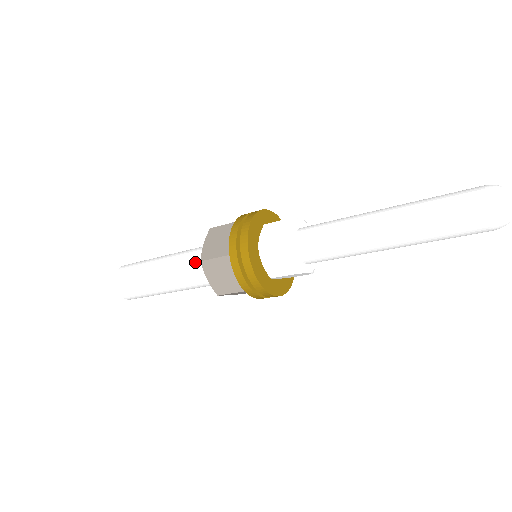
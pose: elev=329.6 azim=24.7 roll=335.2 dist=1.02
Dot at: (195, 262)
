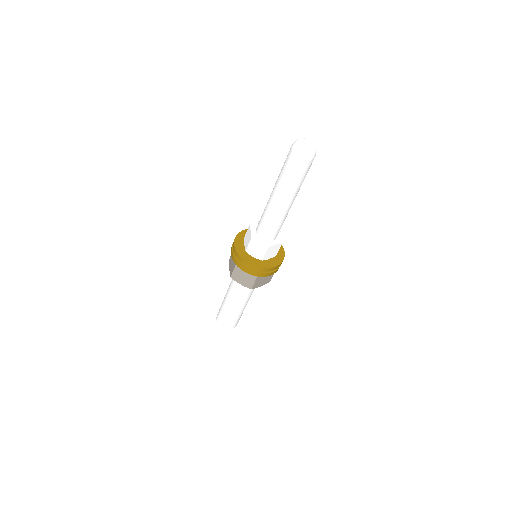
Dot at: (235, 281)
